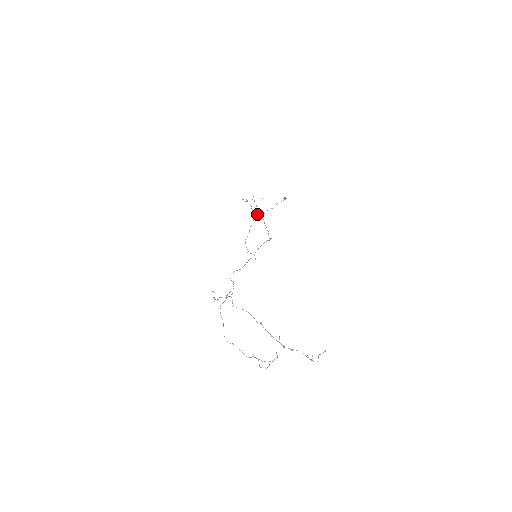
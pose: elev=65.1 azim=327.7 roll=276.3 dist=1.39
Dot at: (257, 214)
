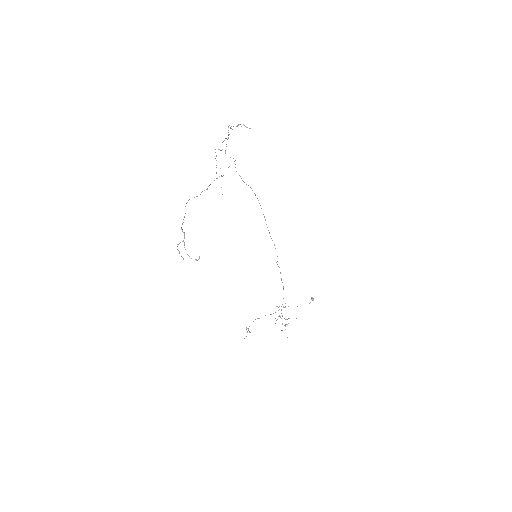
Dot at: occluded
